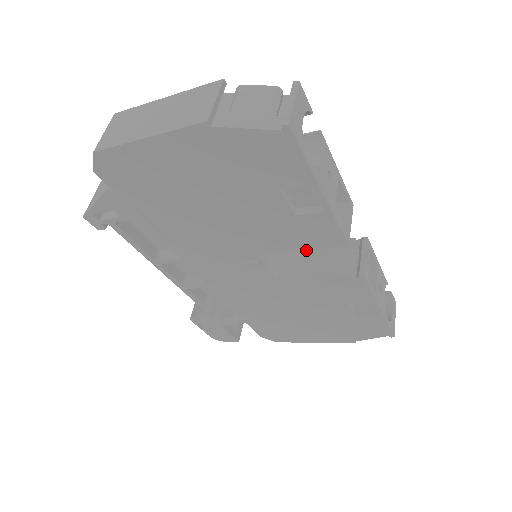
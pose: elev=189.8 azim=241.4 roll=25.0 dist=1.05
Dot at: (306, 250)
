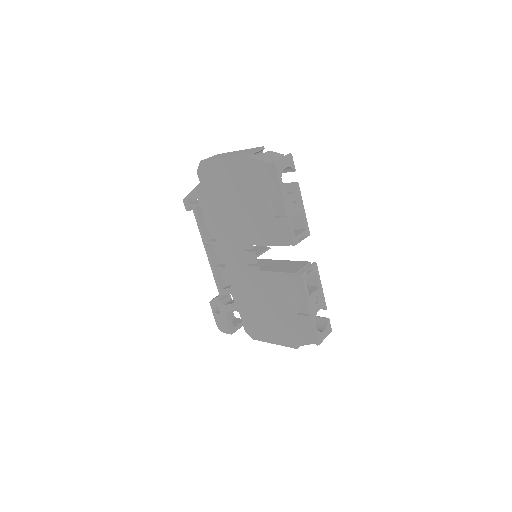
Dot at: occluded
